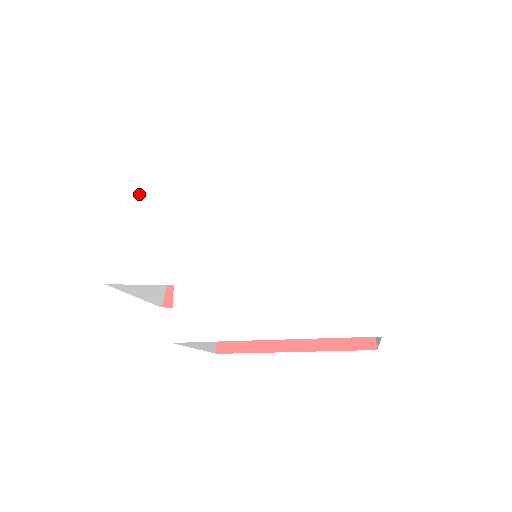
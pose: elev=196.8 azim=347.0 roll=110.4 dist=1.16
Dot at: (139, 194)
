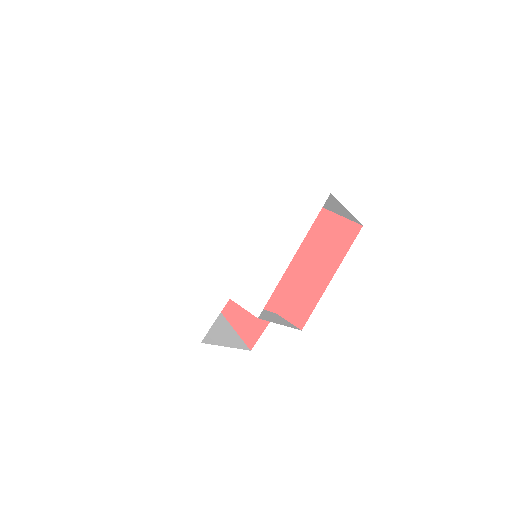
Dot at: (171, 292)
